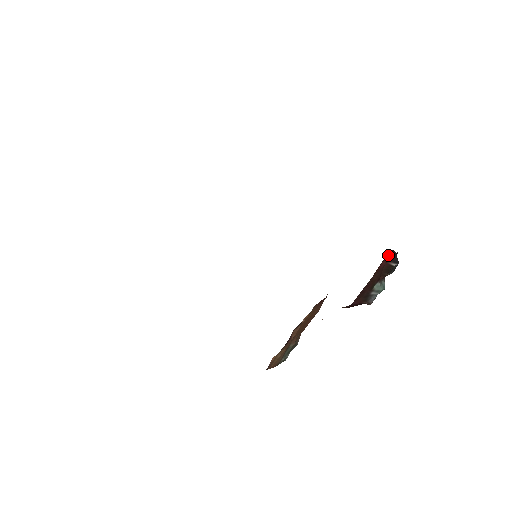
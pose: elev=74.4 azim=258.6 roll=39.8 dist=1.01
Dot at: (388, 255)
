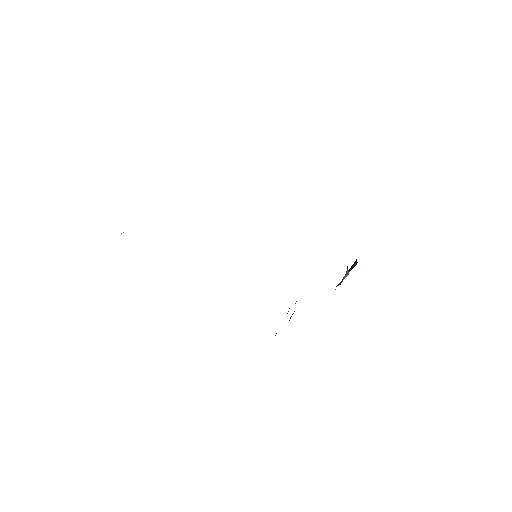
Dot at: (352, 265)
